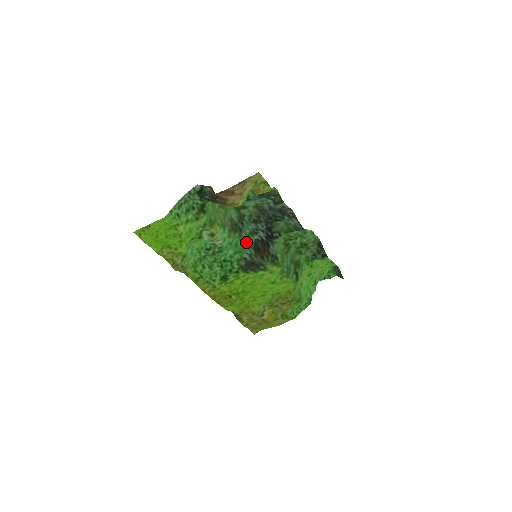
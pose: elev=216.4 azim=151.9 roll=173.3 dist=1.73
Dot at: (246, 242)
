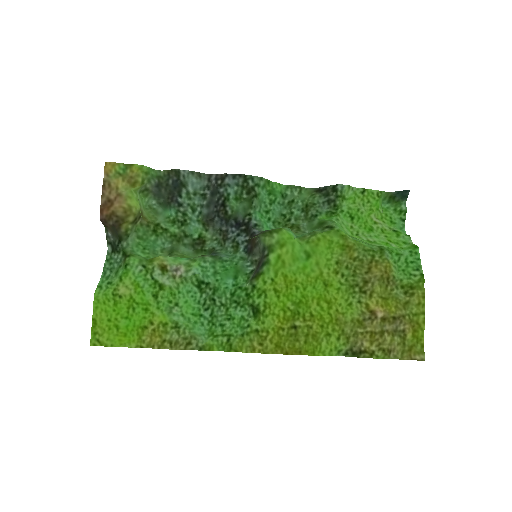
Dot at: (234, 259)
